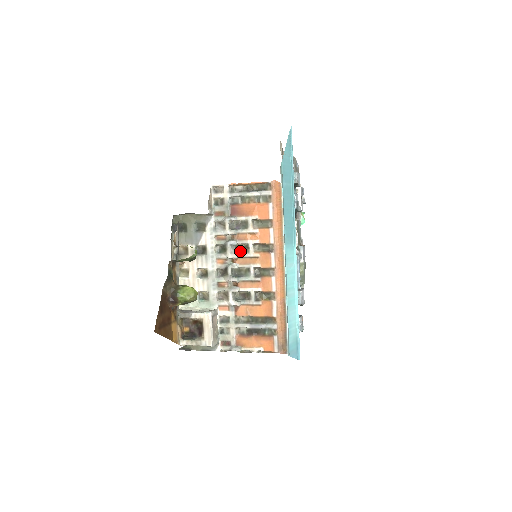
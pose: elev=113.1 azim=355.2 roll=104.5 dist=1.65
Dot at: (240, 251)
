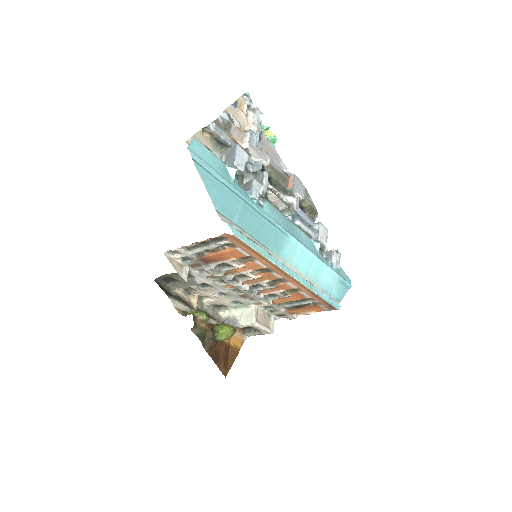
Dot at: (240, 277)
